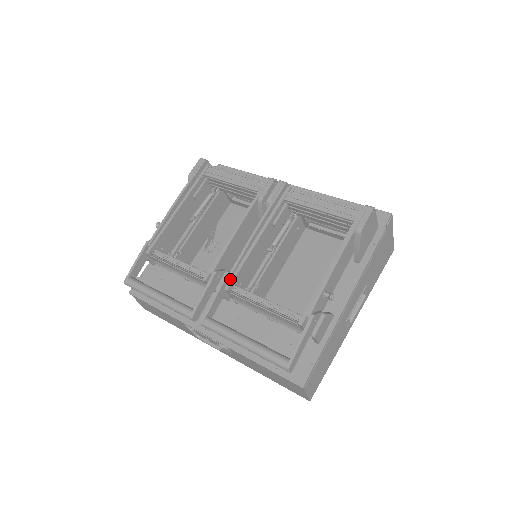
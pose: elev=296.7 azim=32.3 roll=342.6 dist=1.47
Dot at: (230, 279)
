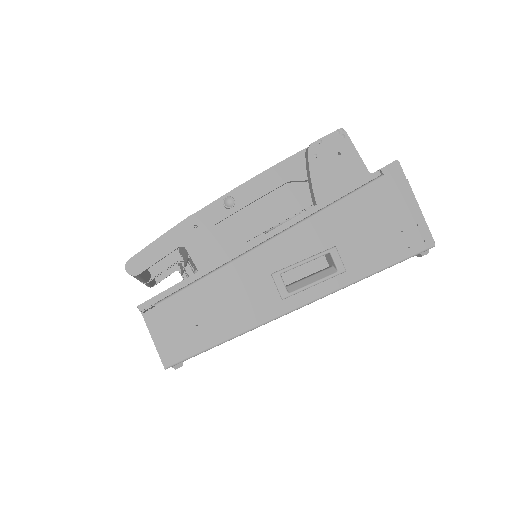
Dot at: occluded
